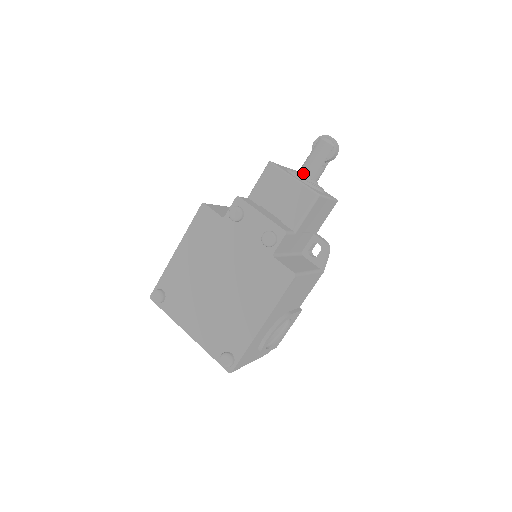
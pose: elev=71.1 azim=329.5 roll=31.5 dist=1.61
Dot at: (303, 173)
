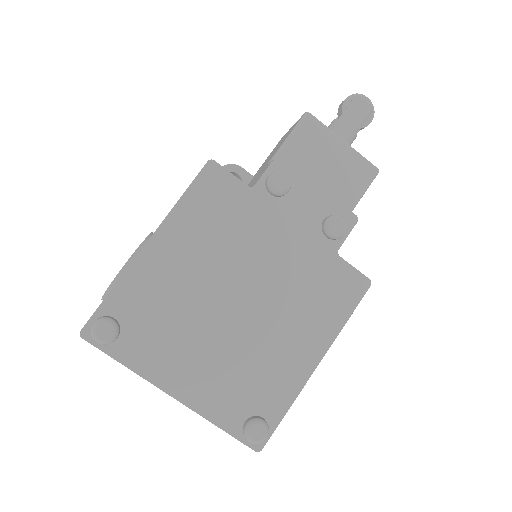
Dot at: occluded
